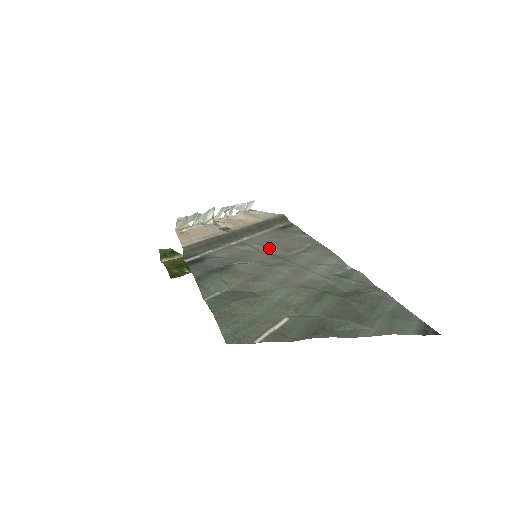
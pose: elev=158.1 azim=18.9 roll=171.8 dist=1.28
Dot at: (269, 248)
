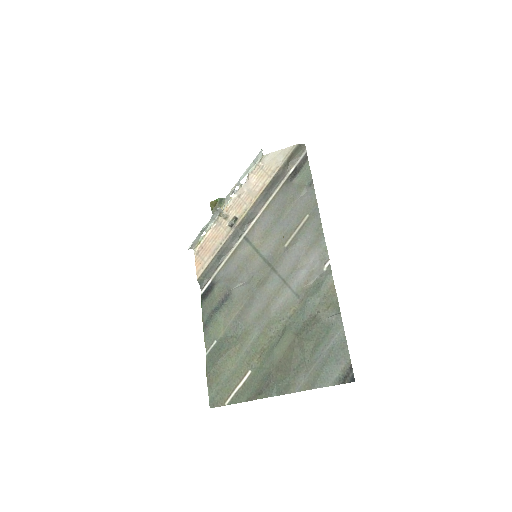
Dot at: (266, 243)
